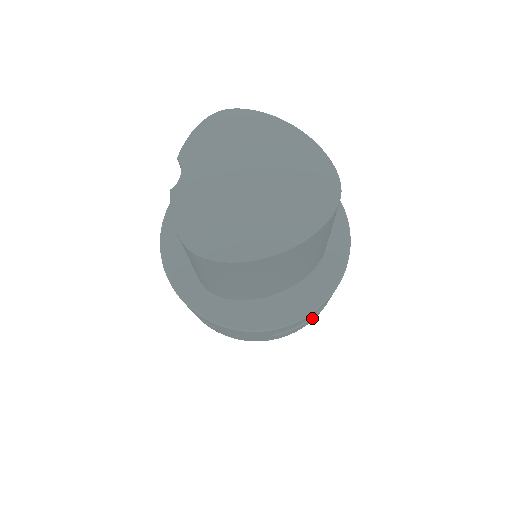
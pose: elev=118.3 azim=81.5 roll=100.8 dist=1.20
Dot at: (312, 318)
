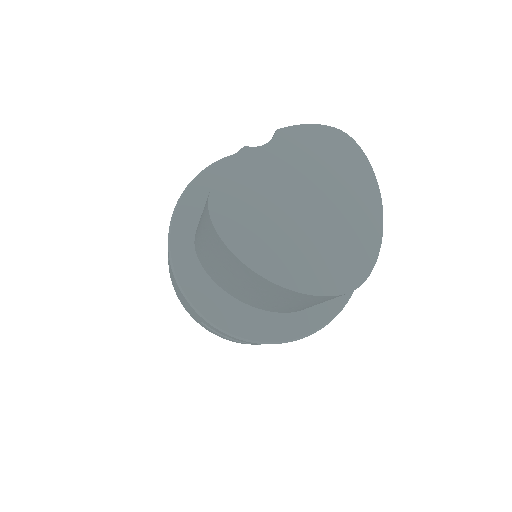
Dot at: (242, 342)
